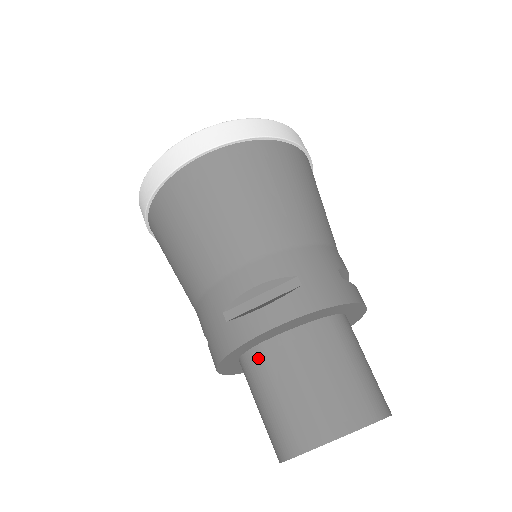
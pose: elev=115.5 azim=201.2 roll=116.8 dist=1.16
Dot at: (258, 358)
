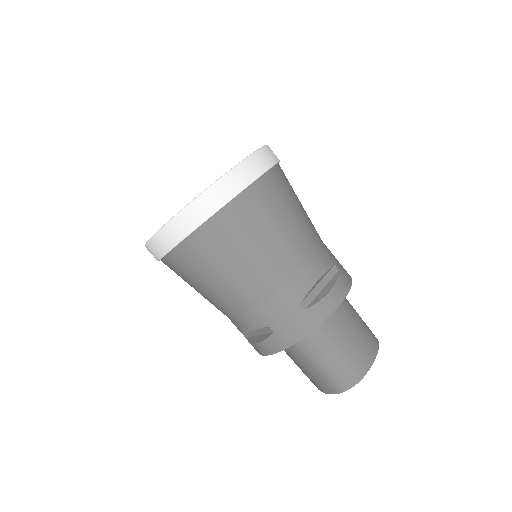
Dot at: (320, 329)
